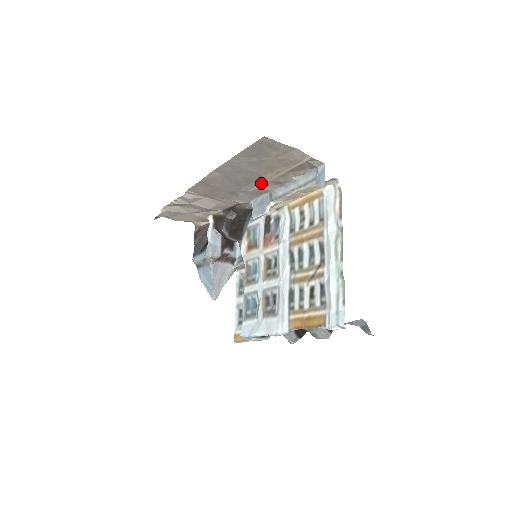
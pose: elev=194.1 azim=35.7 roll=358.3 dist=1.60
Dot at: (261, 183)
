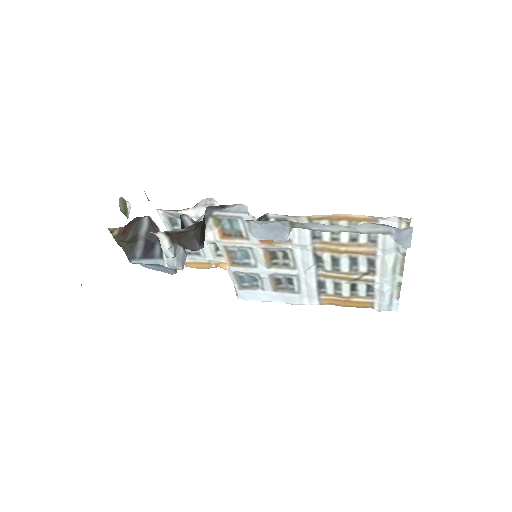
Dot at: occluded
